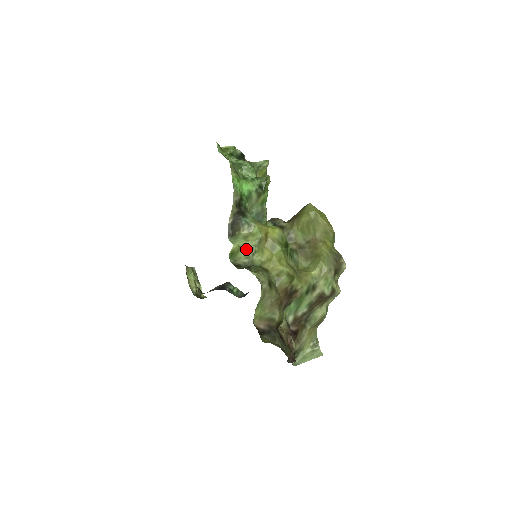
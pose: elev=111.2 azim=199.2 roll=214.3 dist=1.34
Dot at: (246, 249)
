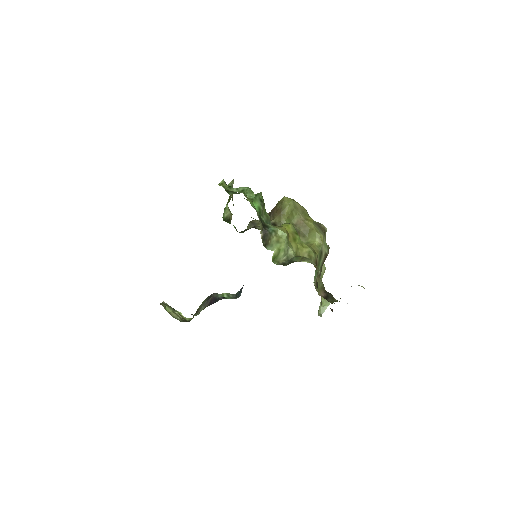
Dot at: (284, 249)
